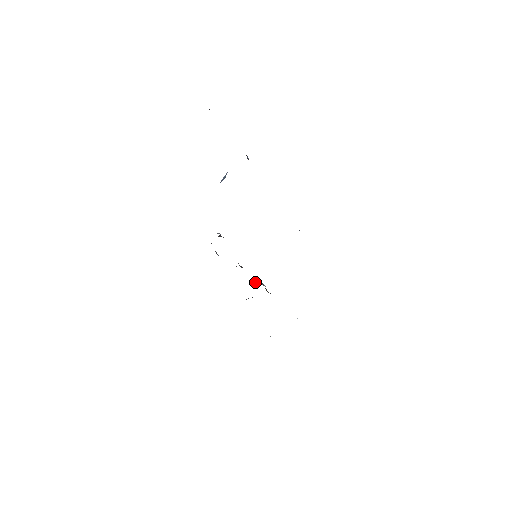
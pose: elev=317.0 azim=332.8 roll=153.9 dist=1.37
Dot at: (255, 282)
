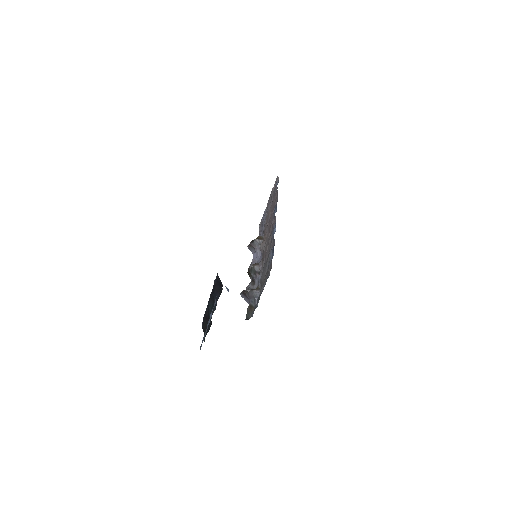
Dot at: (254, 246)
